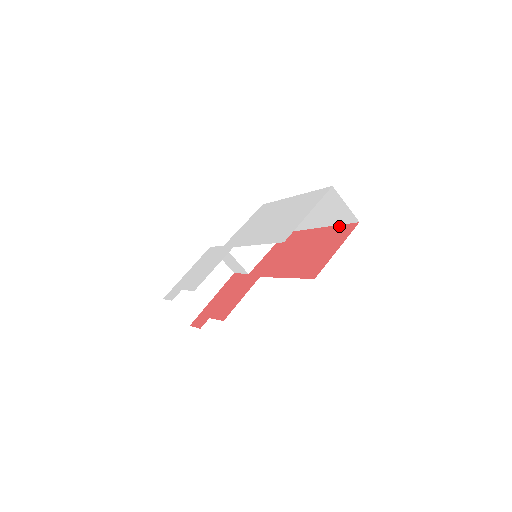
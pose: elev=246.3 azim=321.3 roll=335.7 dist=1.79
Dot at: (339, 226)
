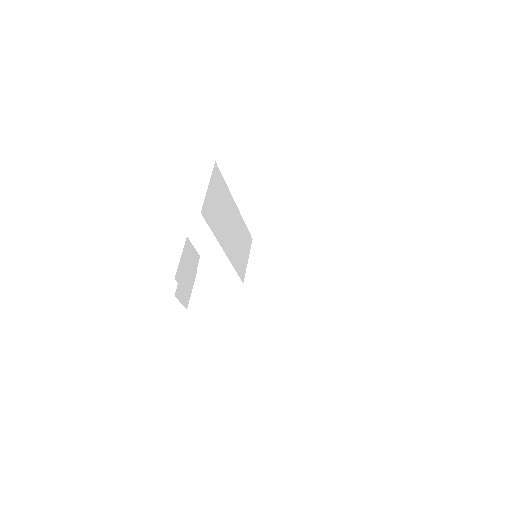
Dot at: occluded
